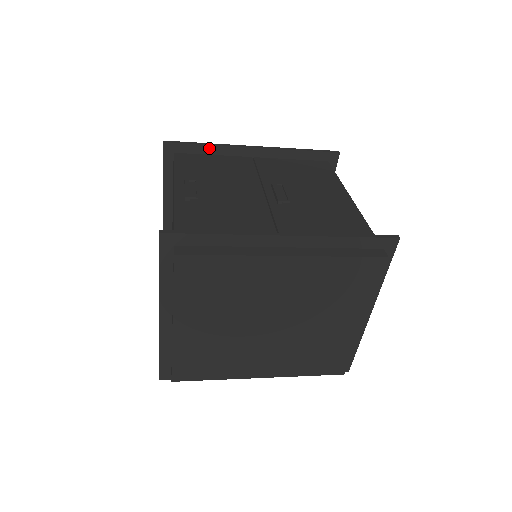
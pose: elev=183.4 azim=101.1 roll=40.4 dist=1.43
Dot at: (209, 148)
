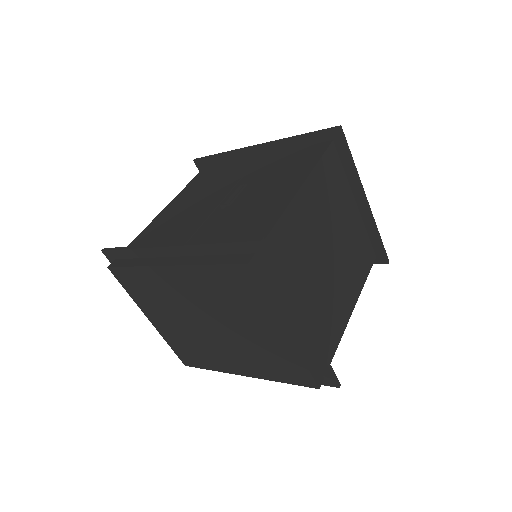
Dot at: (225, 156)
